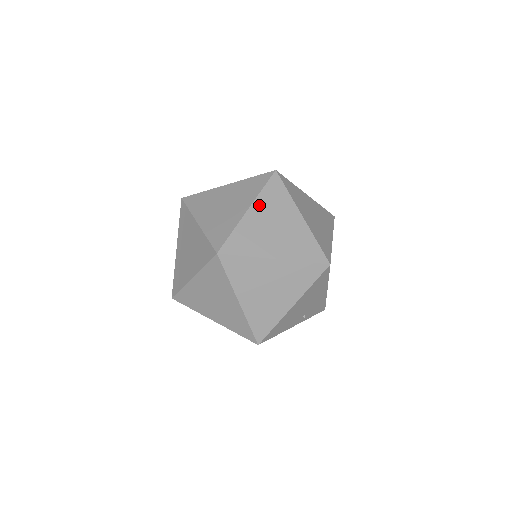
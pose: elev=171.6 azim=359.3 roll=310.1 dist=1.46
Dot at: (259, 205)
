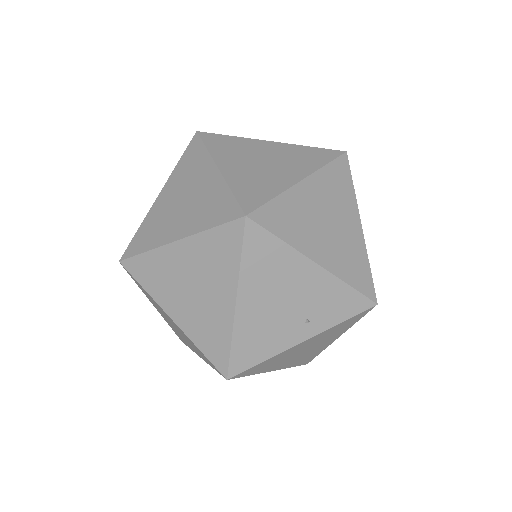
Dot at: (171, 183)
